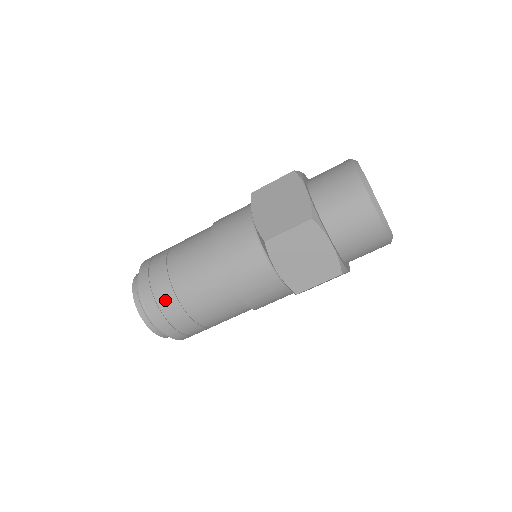
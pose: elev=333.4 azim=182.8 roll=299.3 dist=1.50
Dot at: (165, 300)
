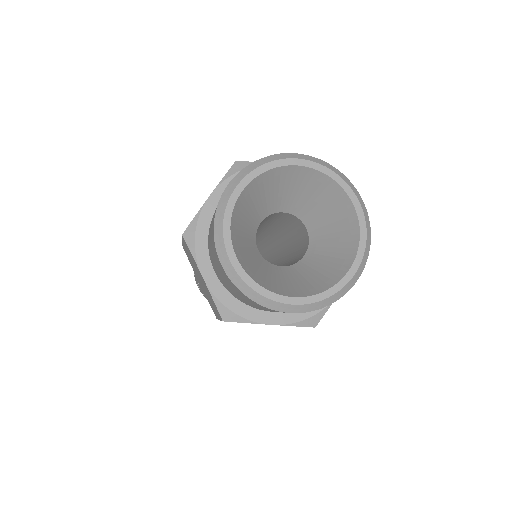
Dot at: occluded
